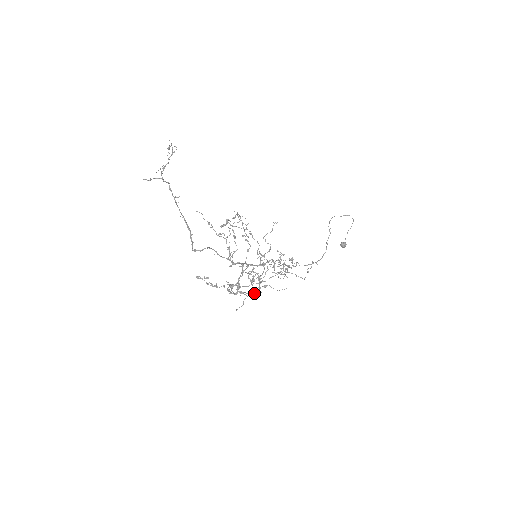
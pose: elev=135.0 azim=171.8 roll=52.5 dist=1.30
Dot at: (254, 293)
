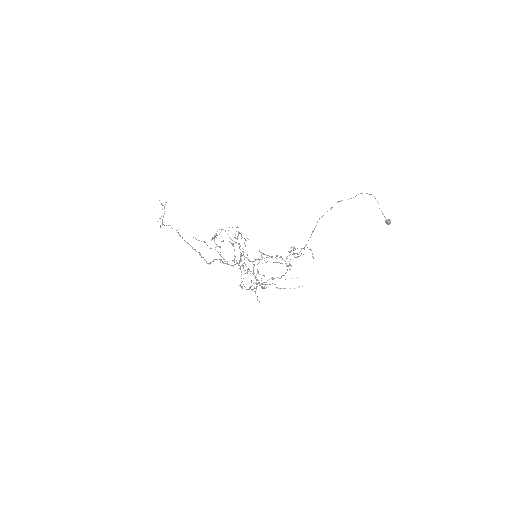
Dot at: occluded
